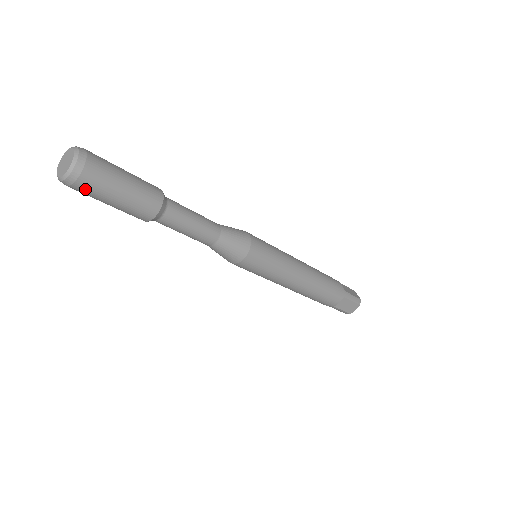
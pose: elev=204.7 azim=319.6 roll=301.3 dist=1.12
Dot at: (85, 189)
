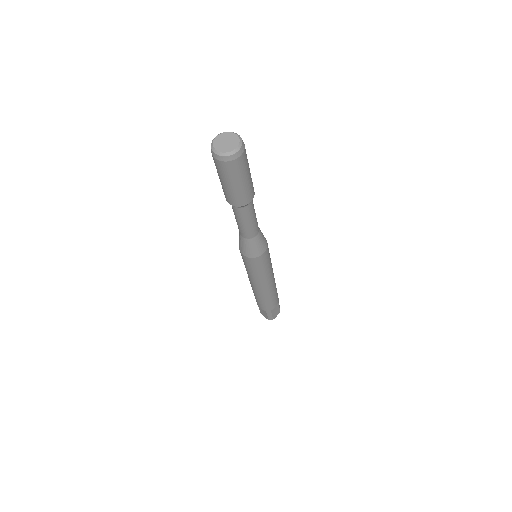
Dot at: (235, 167)
